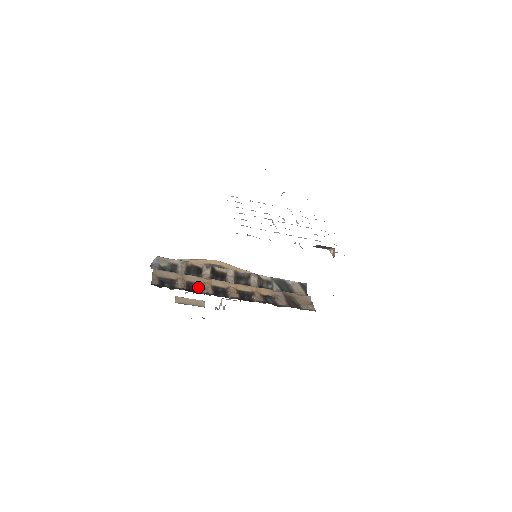
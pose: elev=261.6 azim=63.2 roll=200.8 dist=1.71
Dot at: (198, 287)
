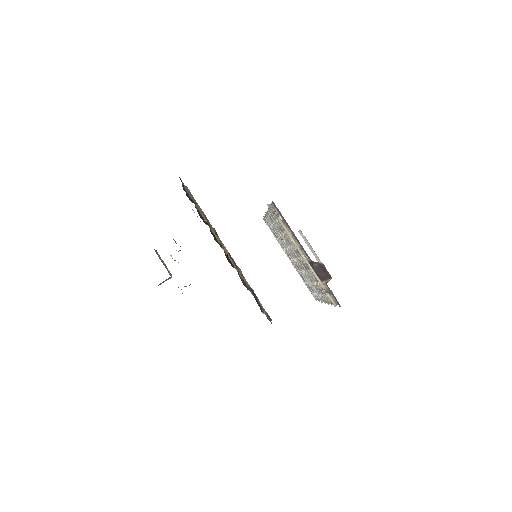
Dot at: occluded
